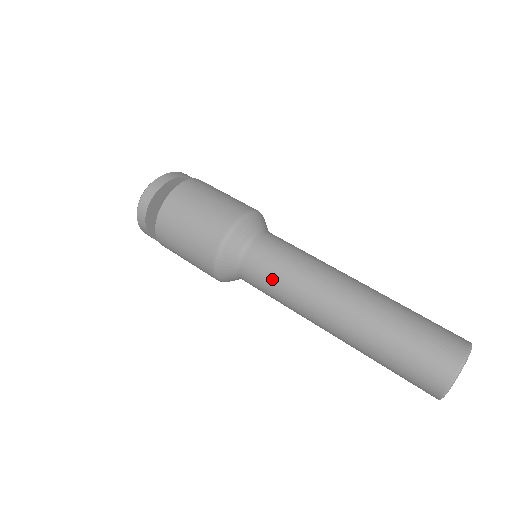
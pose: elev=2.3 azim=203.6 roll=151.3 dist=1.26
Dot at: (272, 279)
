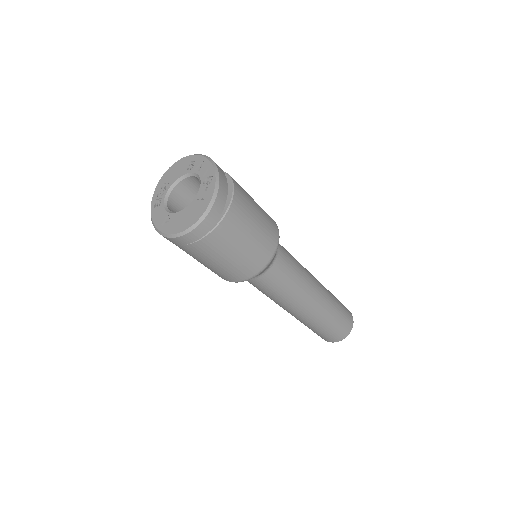
Dot at: (275, 291)
